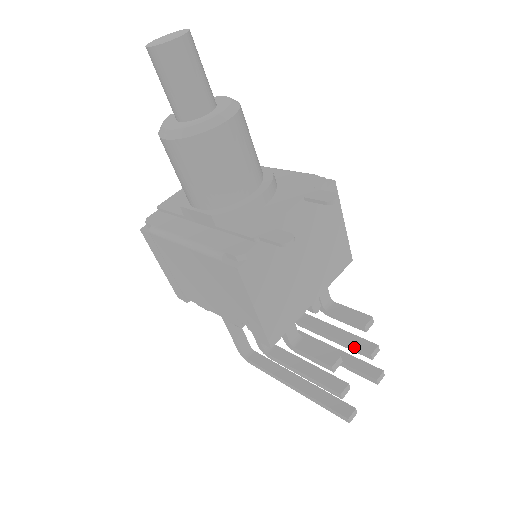
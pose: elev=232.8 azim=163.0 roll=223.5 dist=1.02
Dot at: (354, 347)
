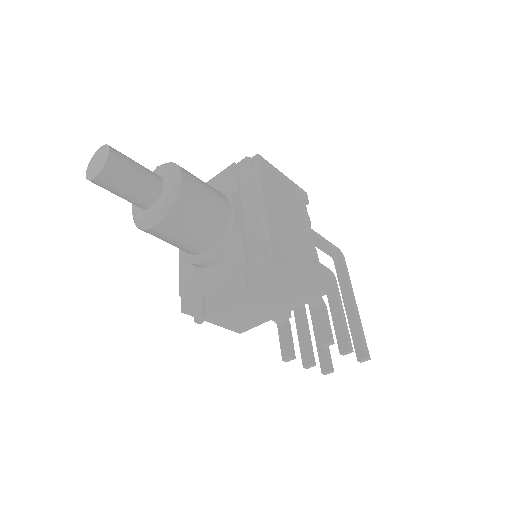
Dot at: (336, 338)
